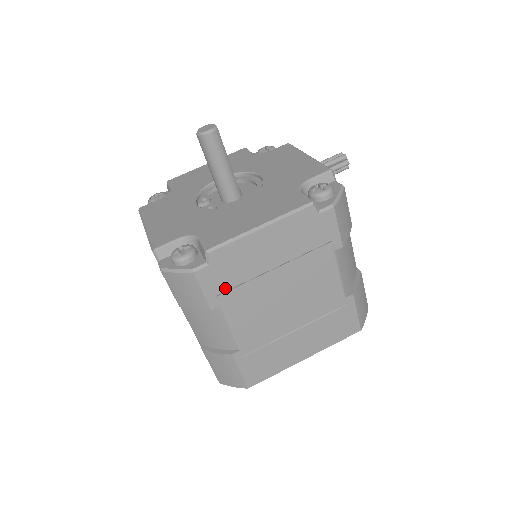
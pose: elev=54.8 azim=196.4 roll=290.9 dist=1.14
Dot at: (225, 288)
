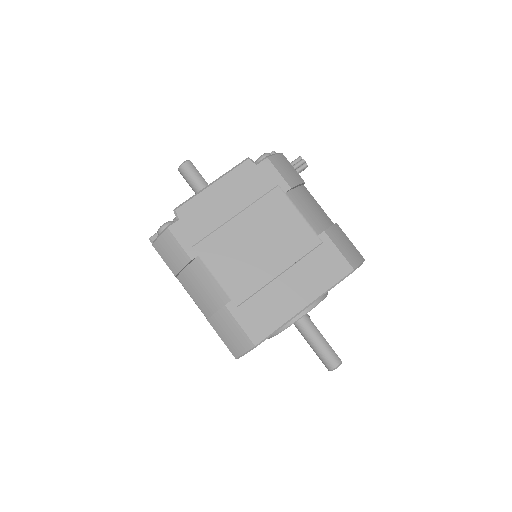
Dot at: (198, 238)
